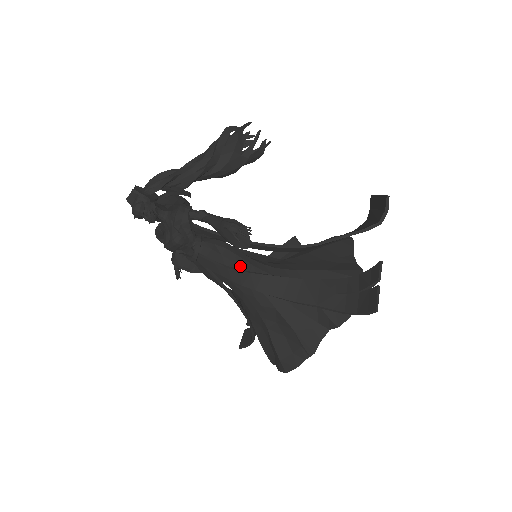
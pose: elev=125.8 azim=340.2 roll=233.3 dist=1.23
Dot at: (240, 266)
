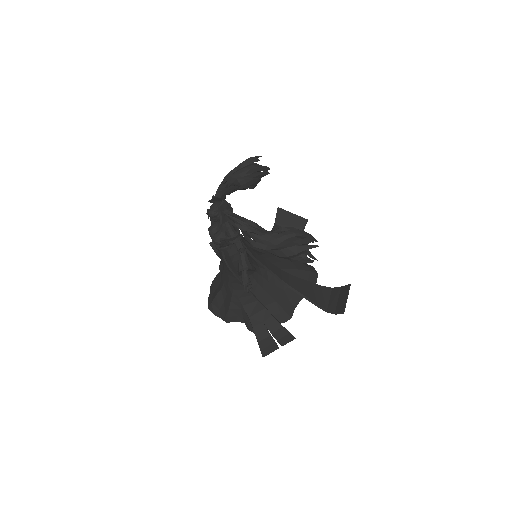
Dot at: (236, 270)
